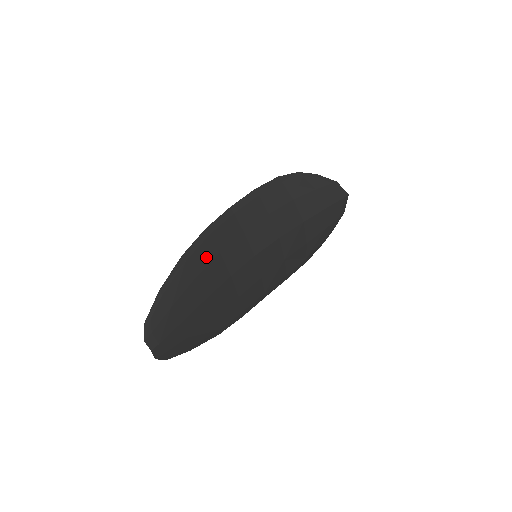
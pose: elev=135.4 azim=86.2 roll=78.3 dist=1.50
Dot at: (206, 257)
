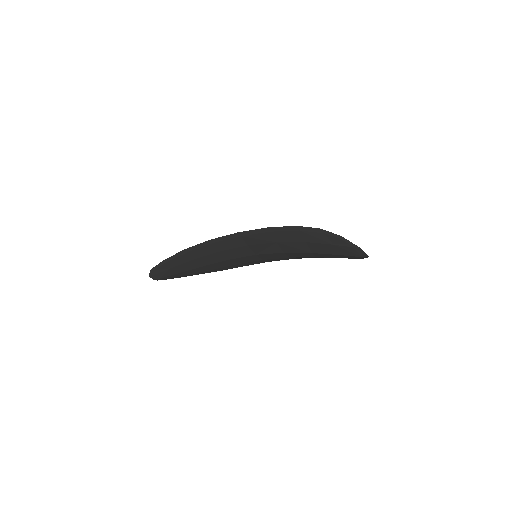
Dot at: (206, 252)
